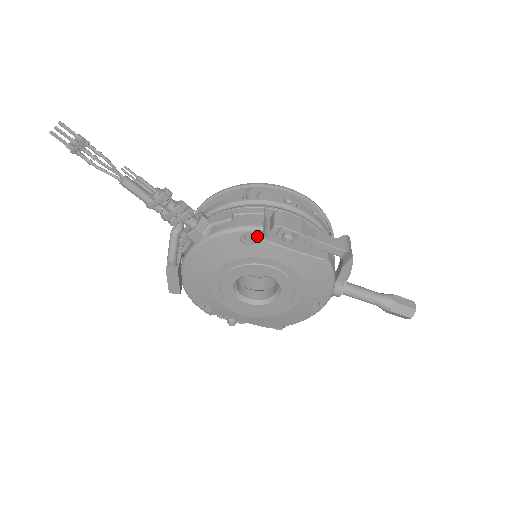
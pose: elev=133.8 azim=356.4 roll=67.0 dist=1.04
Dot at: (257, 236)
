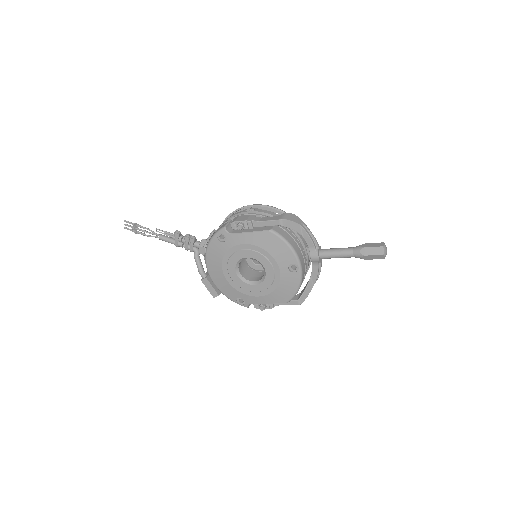
Dot at: (224, 233)
